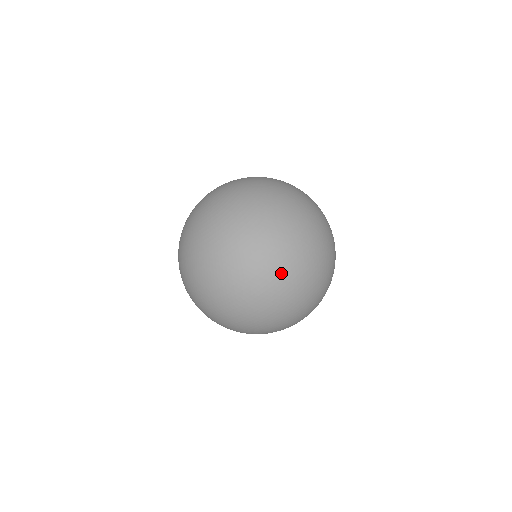
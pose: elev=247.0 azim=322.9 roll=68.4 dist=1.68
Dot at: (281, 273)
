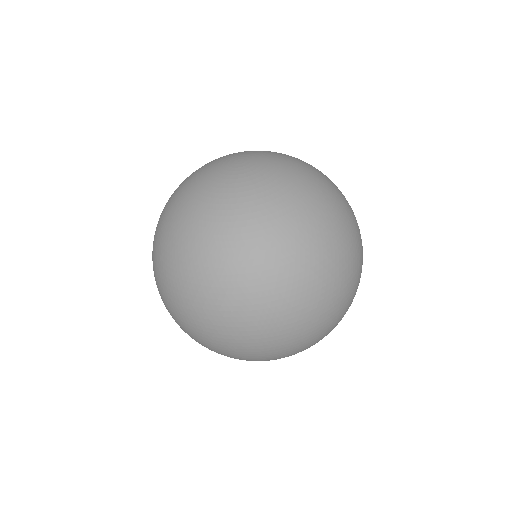
Dot at: (324, 308)
